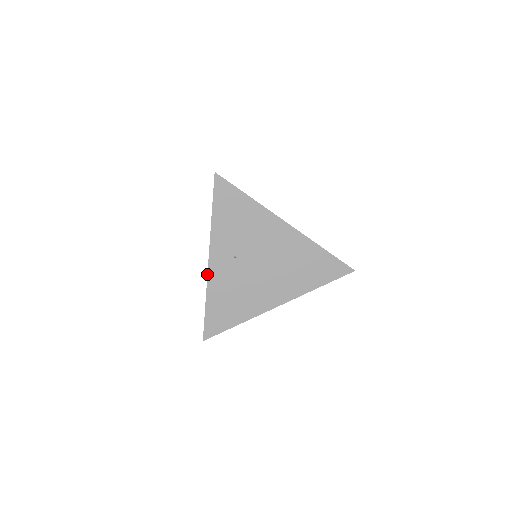
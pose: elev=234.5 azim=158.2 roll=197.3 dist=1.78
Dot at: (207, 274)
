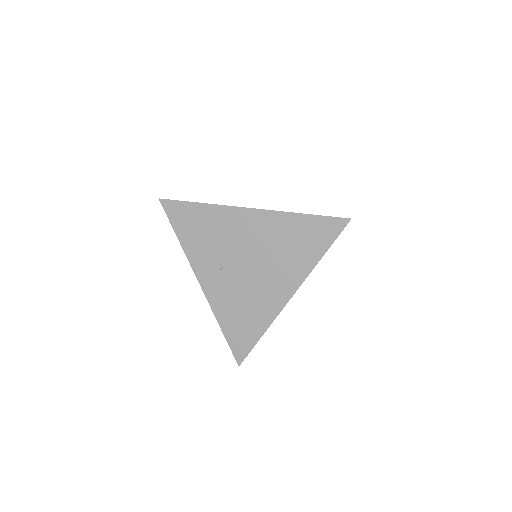
Dot at: (206, 298)
